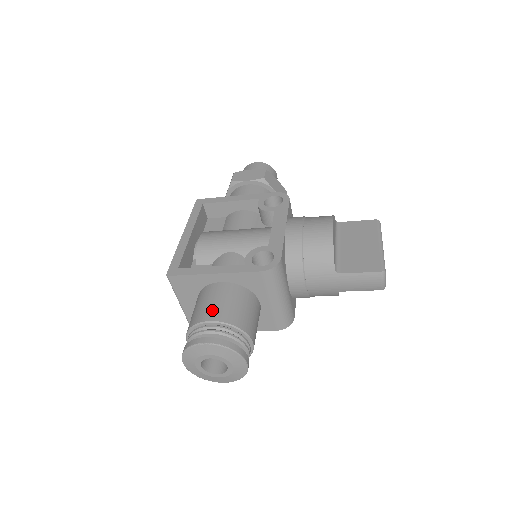
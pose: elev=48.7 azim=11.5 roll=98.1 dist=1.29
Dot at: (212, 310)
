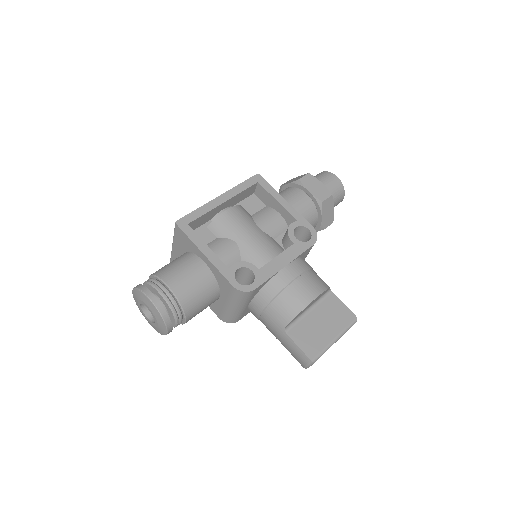
Dot at: (178, 279)
